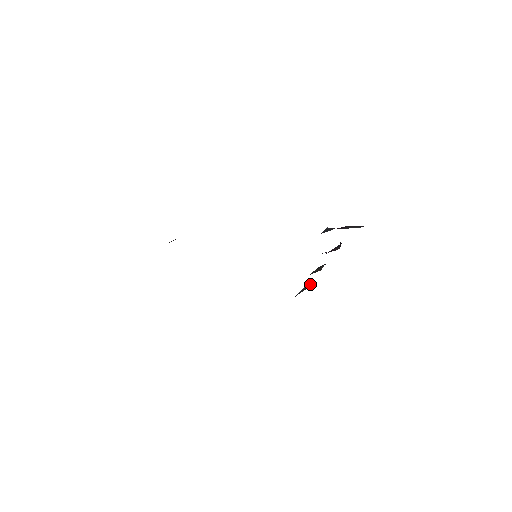
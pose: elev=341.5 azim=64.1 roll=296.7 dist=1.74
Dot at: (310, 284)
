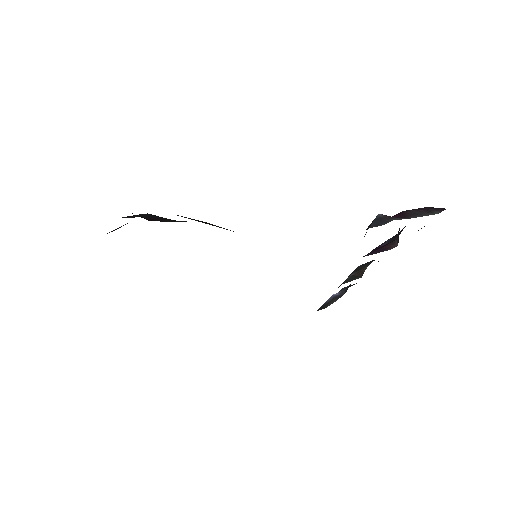
Dot at: (342, 290)
